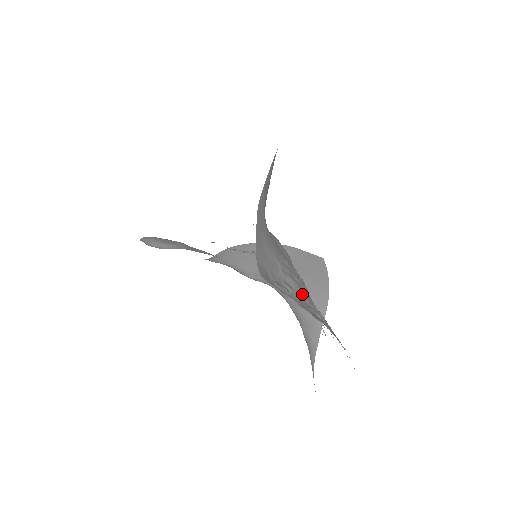
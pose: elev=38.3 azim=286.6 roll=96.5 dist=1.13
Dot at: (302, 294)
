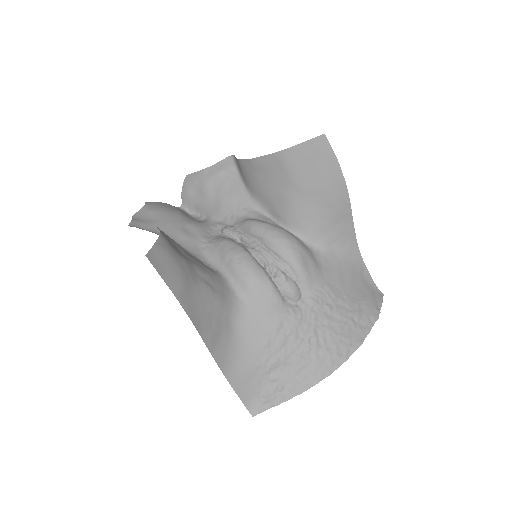
Dot at: (287, 360)
